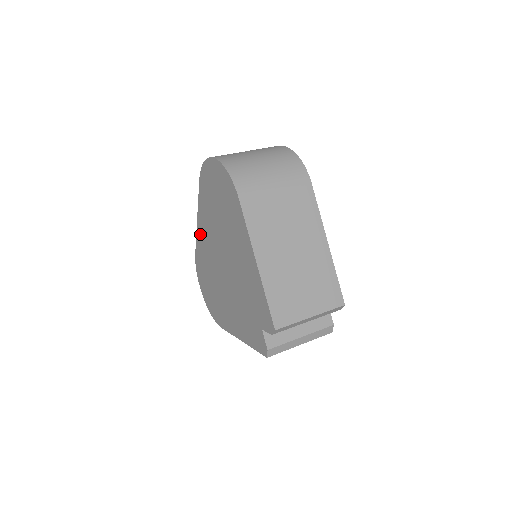
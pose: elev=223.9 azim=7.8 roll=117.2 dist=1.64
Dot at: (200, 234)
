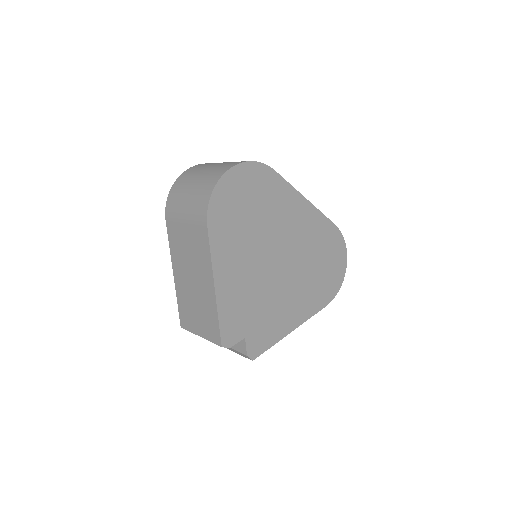
Dot at: occluded
